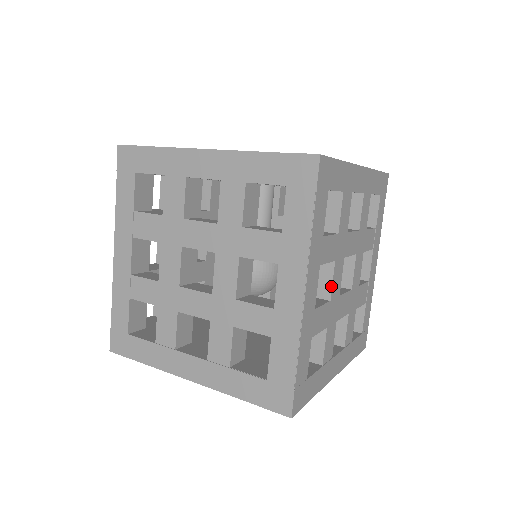
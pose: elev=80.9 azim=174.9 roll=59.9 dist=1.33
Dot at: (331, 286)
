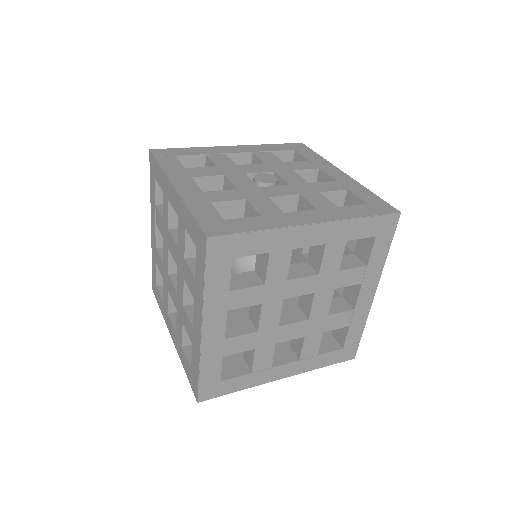
Dot at: (259, 321)
